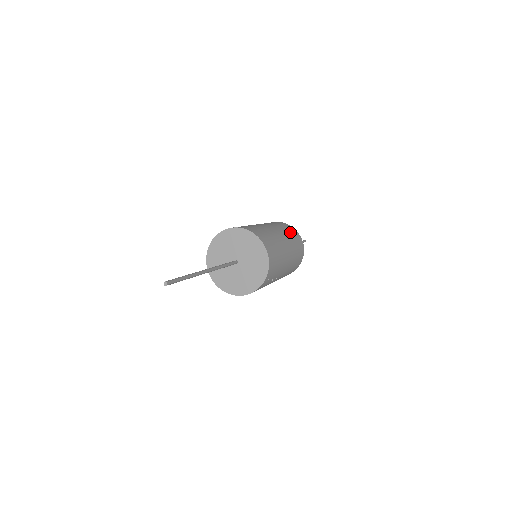
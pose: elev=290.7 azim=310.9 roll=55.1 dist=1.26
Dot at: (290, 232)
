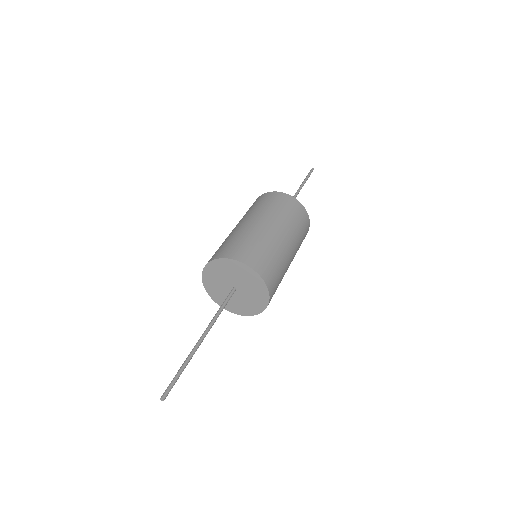
Dot at: (293, 216)
